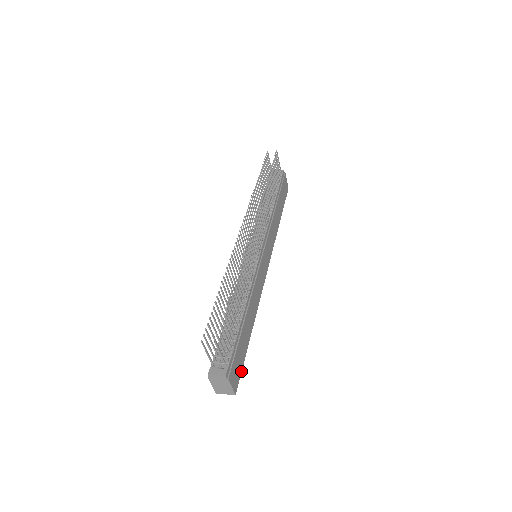
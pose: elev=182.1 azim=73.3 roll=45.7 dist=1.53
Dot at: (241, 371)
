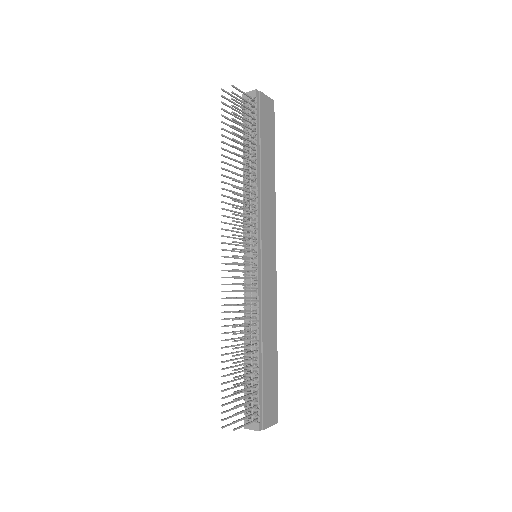
Dot at: (277, 397)
